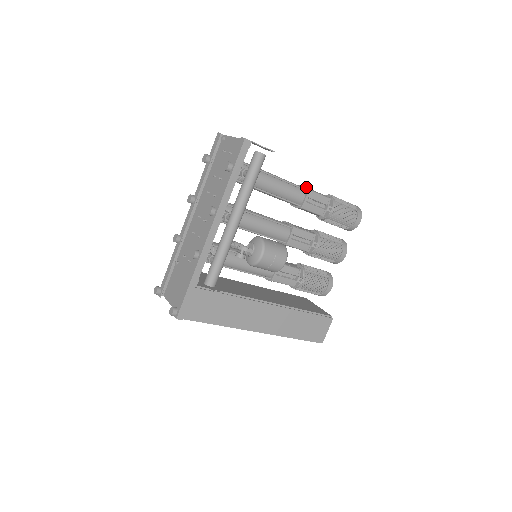
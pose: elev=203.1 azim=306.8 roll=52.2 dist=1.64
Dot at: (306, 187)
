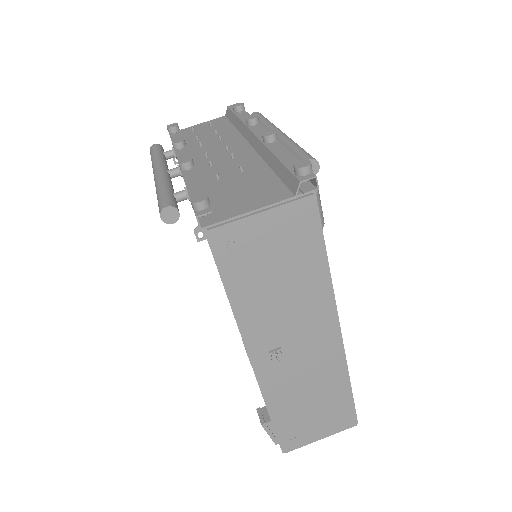
Dot at: occluded
